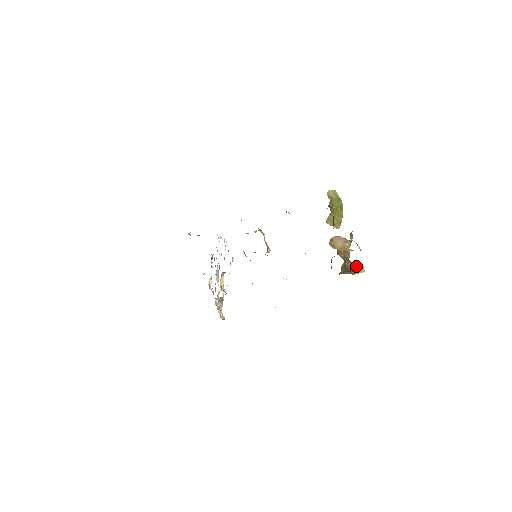
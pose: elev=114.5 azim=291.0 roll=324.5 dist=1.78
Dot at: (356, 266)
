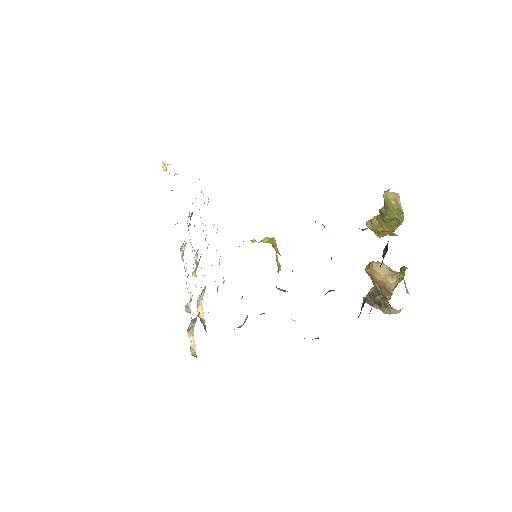
Dot at: (392, 307)
